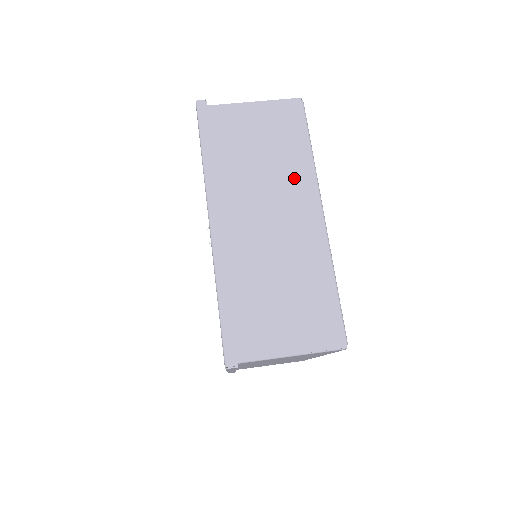
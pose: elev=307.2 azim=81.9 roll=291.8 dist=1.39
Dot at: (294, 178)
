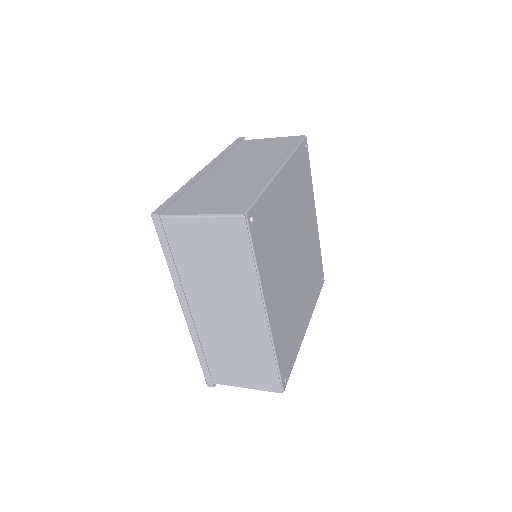
Dot at: (273, 157)
